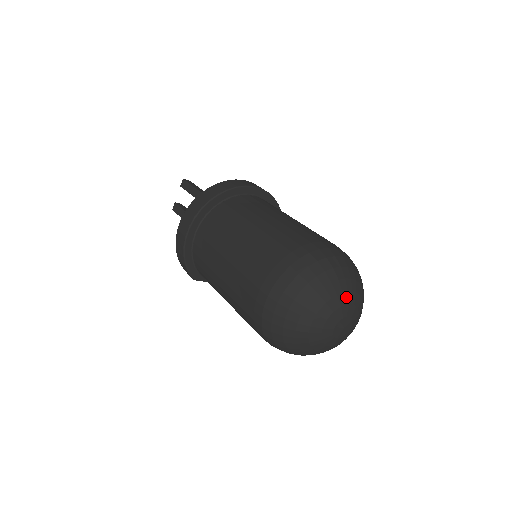
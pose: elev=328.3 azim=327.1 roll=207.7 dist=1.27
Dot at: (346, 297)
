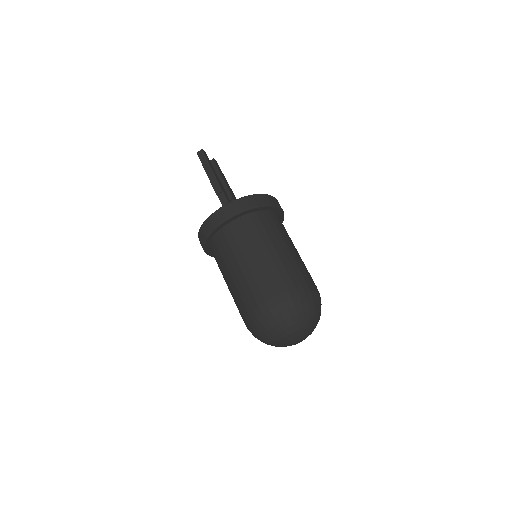
Dot at: (286, 339)
